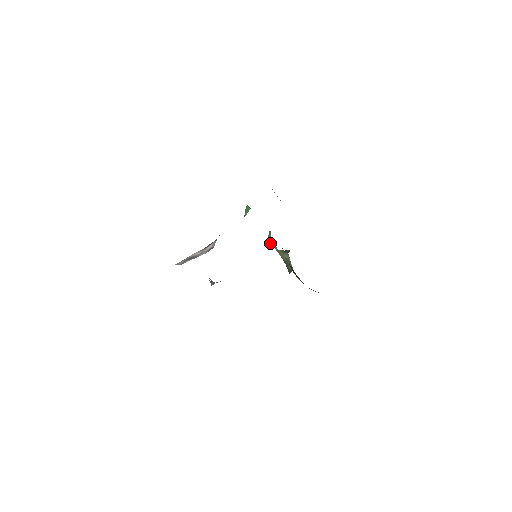
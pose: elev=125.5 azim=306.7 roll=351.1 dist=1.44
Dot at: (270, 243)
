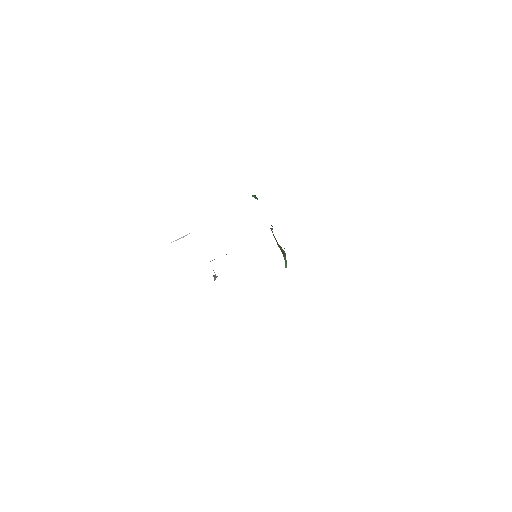
Dot at: occluded
